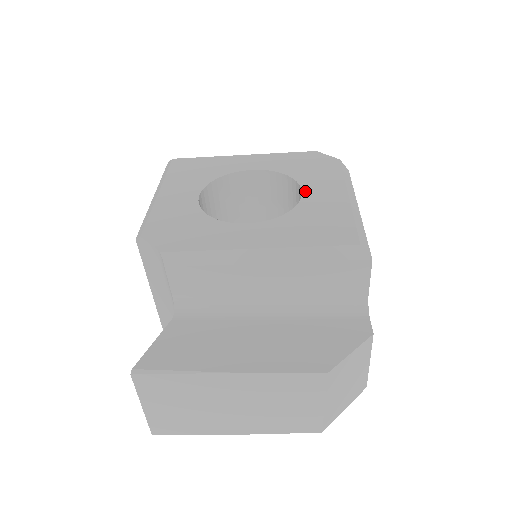
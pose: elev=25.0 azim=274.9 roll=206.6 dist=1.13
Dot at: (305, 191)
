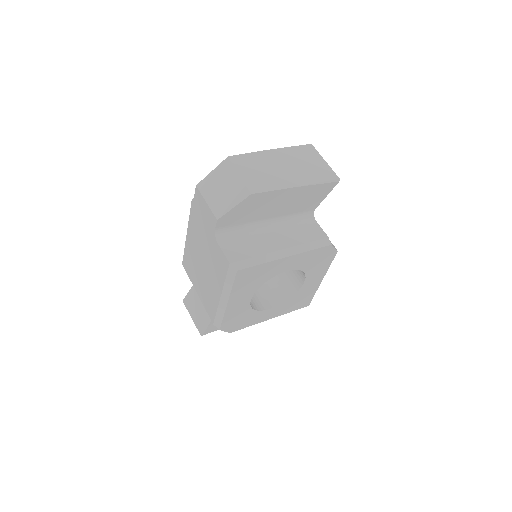
Dot at: (306, 282)
